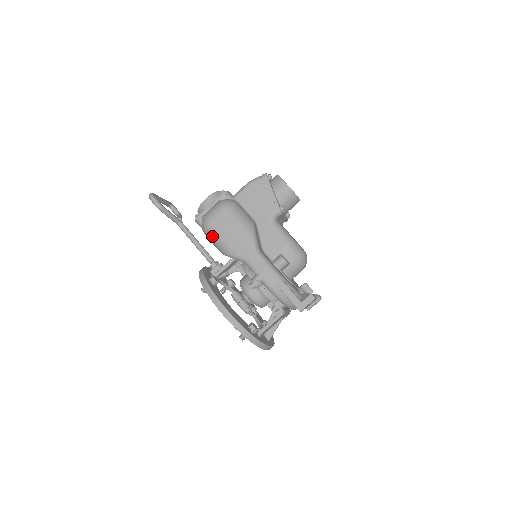
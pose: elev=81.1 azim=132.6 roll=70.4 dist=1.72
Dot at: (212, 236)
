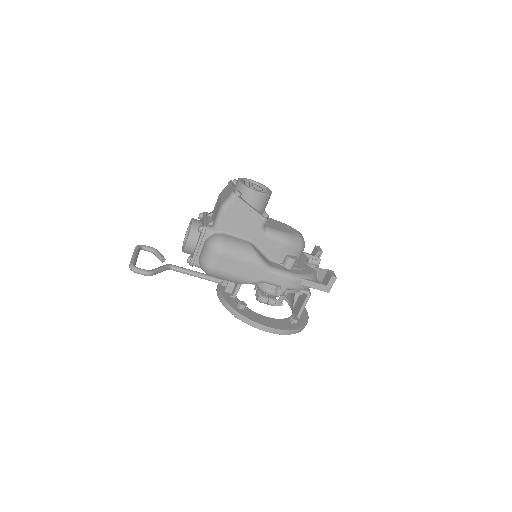
Dot at: (221, 277)
